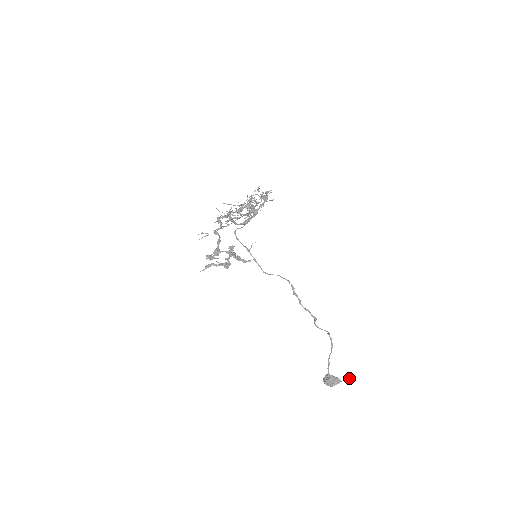
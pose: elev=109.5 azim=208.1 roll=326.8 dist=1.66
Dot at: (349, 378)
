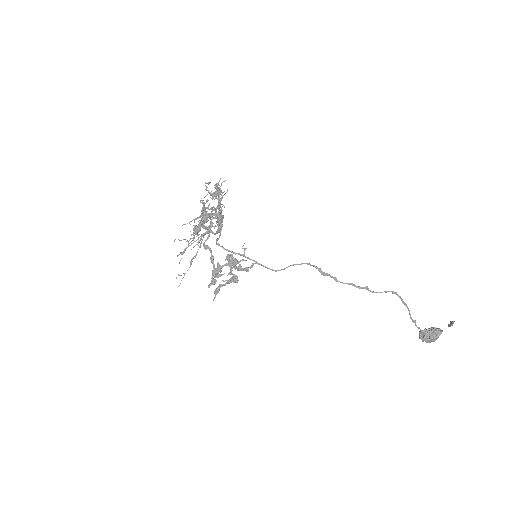
Dot at: (450, 325)
